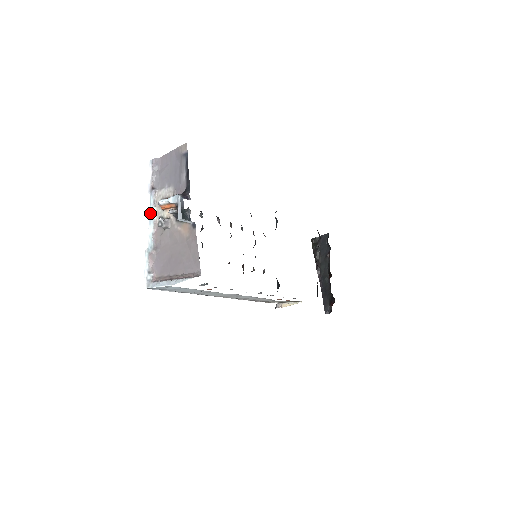
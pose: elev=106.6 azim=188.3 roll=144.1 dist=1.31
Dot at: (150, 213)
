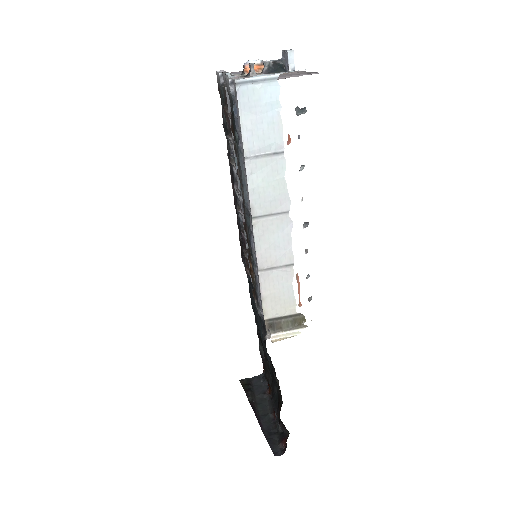
Dot at: (226, 73)
